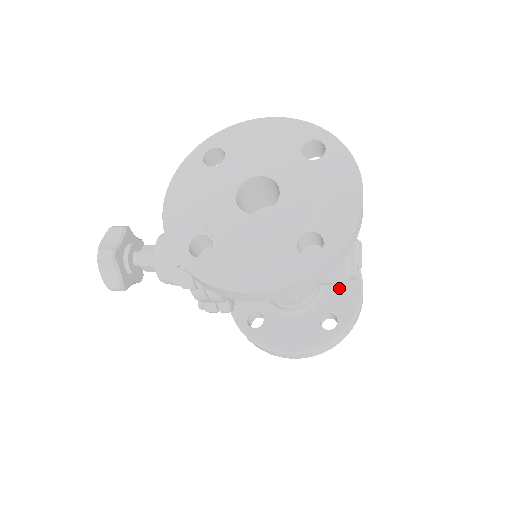
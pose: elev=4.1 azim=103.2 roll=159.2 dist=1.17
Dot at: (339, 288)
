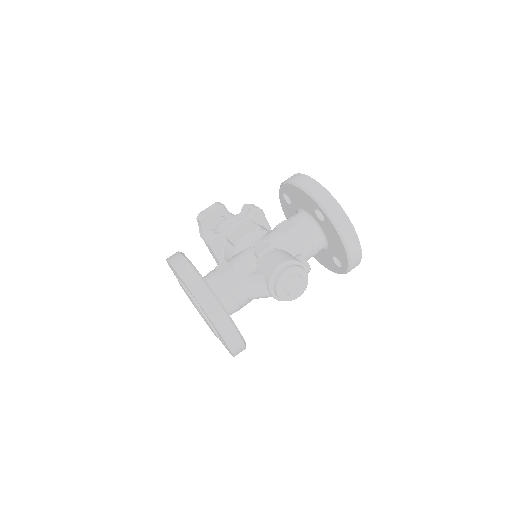
Dot at: (334, 244)
